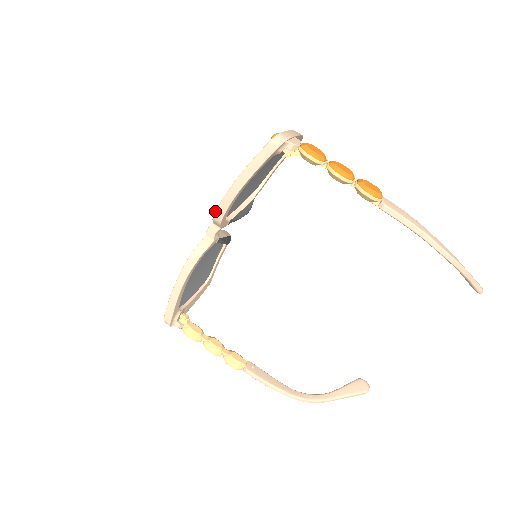
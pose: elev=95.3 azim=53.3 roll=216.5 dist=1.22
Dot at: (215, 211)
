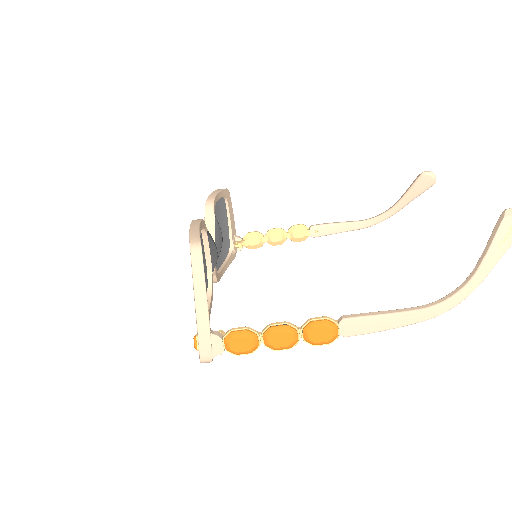
Dot at: occluded
